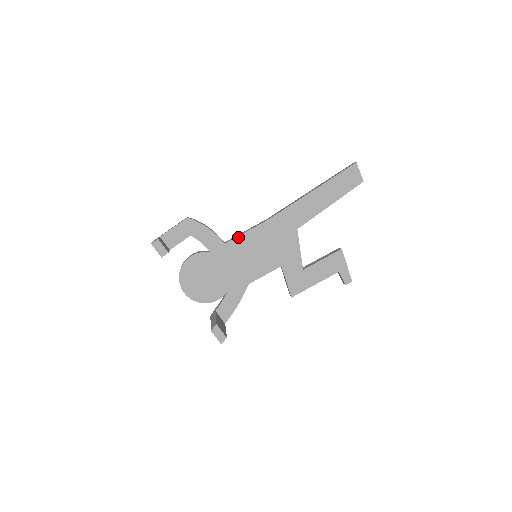
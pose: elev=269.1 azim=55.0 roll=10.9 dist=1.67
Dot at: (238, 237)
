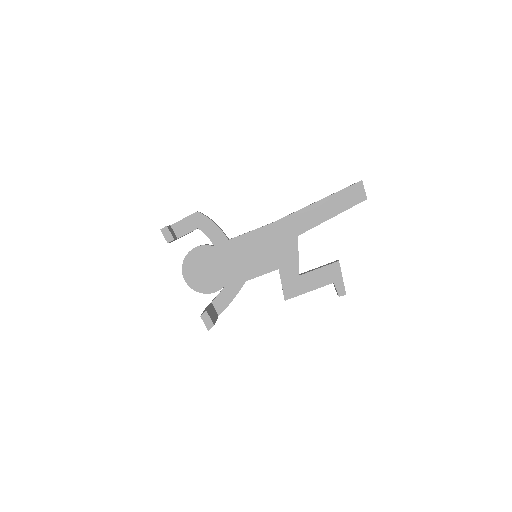
Dot at: (241, 236)
